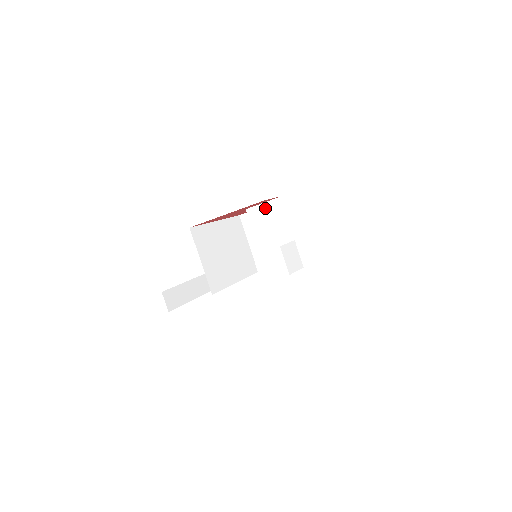
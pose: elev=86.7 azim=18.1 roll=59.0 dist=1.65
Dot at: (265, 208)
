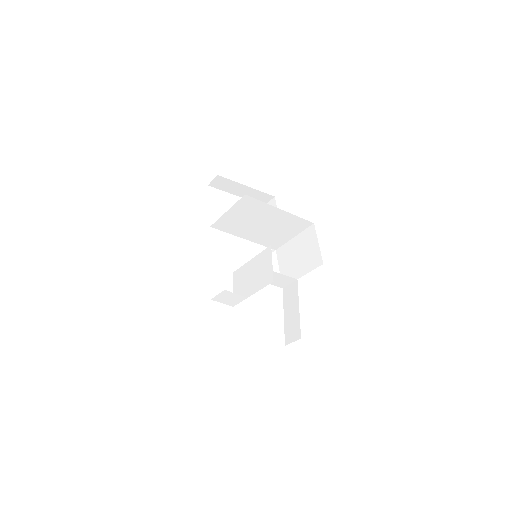
Dot at: (269, 266)
